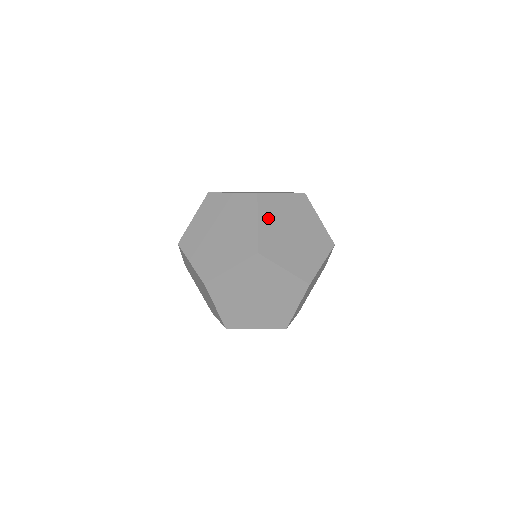
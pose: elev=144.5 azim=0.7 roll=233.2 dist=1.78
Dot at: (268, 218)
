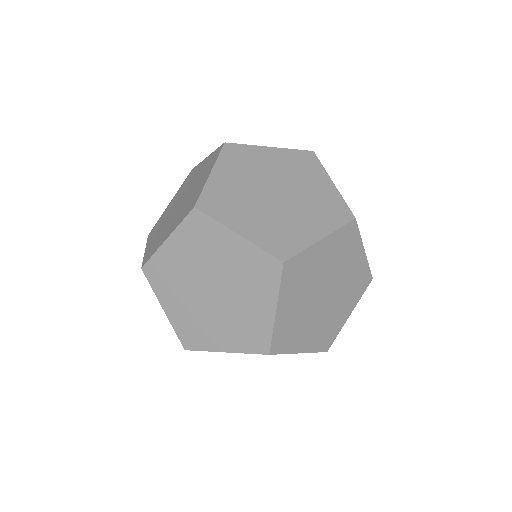
Dot at: occluded
